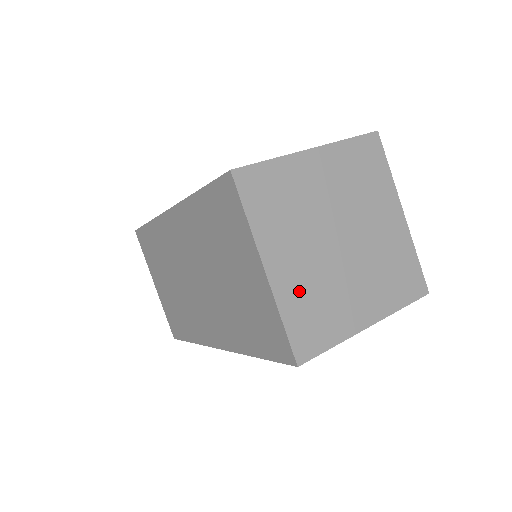
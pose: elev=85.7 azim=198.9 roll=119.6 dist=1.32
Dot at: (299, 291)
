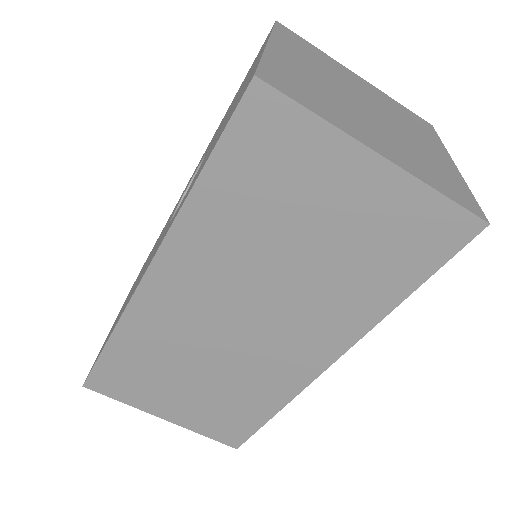
Dot at: (411, 161)
